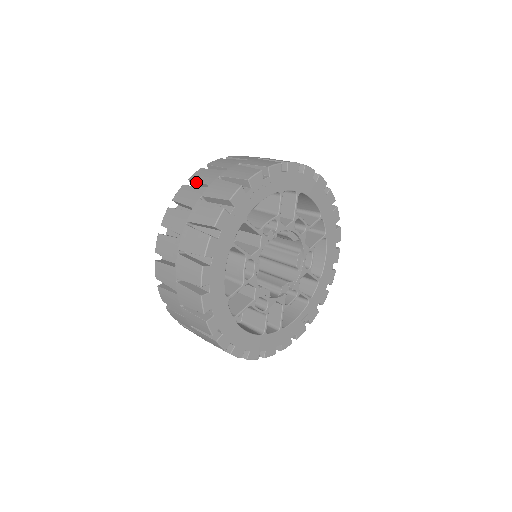
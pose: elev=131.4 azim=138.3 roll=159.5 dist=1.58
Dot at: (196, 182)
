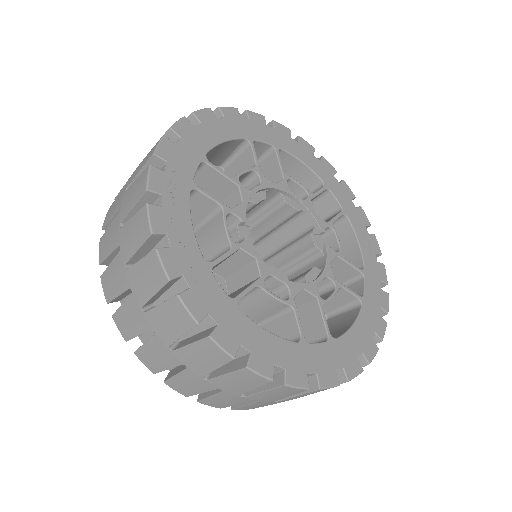
Dot at: (117, 298)
